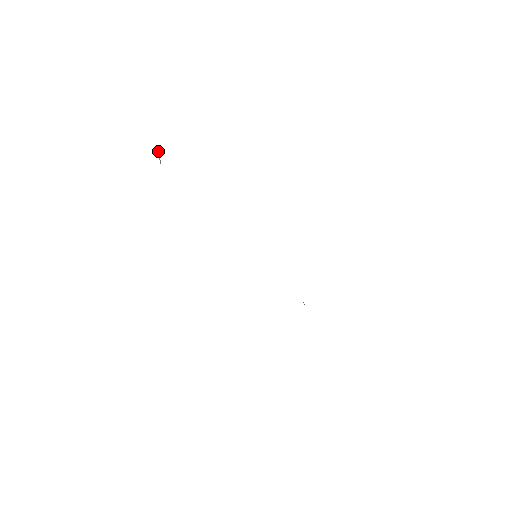
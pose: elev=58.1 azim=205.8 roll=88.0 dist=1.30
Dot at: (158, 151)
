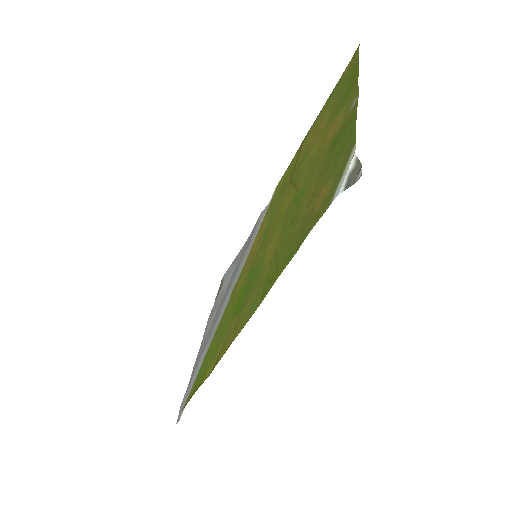
Dot at: (358, 159)
